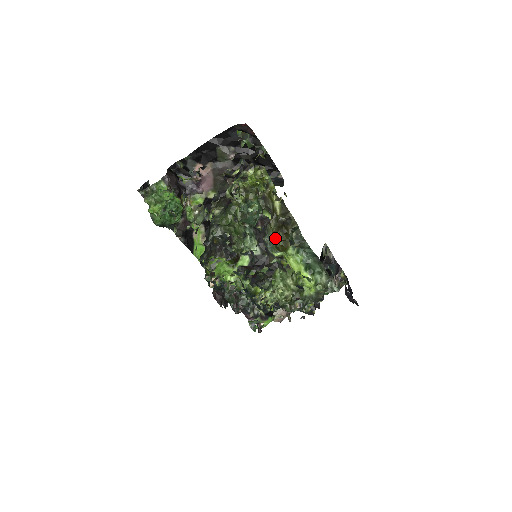
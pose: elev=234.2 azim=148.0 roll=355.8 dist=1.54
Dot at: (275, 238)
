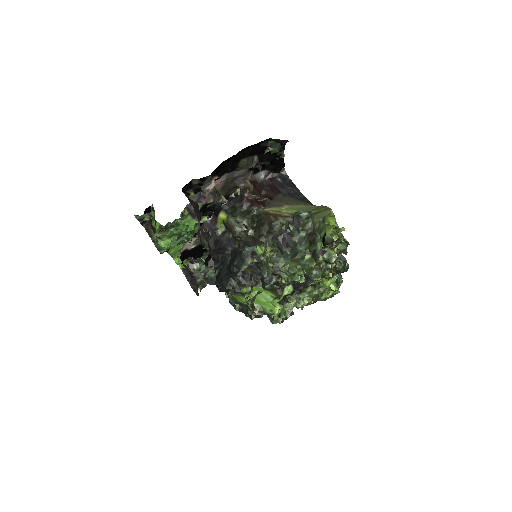
Dot at: (326, 271)
